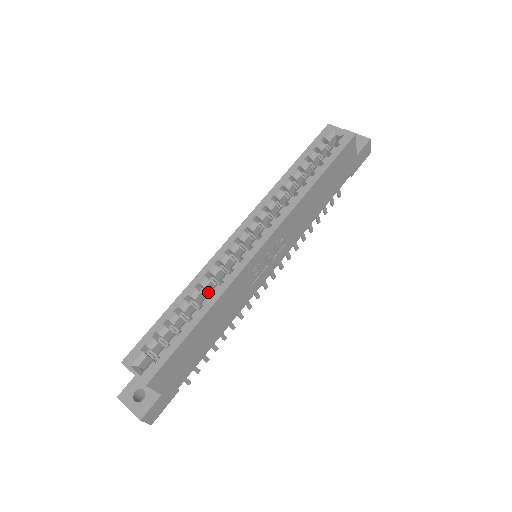
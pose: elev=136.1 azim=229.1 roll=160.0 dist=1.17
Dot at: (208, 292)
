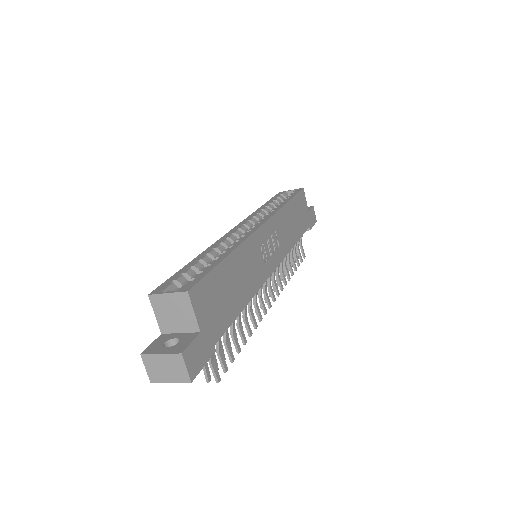
Dot at: occluded
